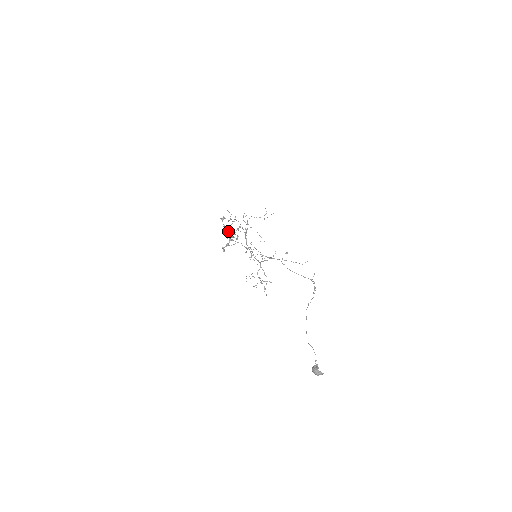
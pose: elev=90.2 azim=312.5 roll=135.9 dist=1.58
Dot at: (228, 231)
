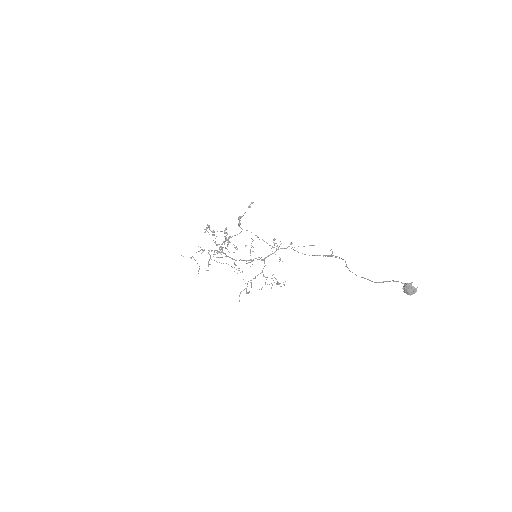
Dot at: occluded
